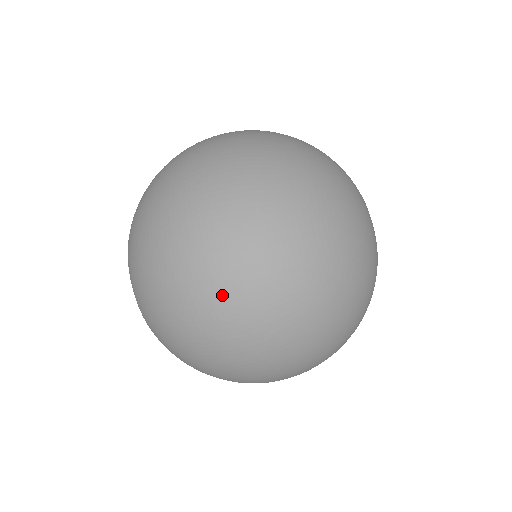
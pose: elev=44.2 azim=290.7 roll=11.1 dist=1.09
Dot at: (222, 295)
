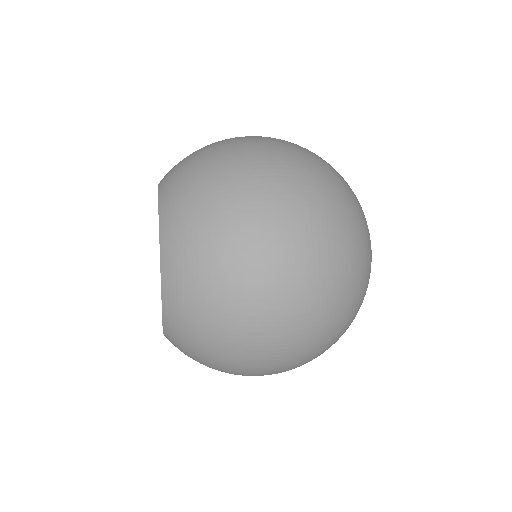
Dot at: occluded
